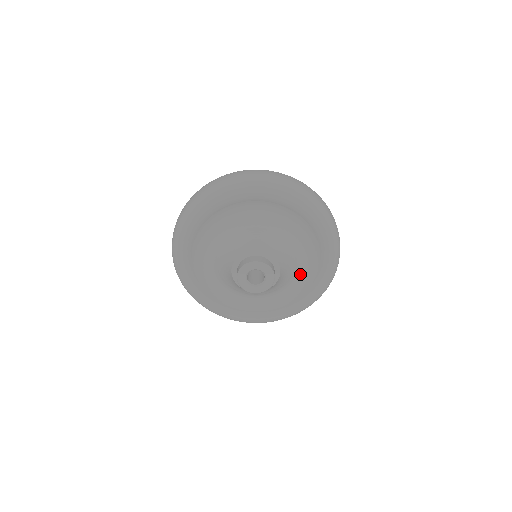
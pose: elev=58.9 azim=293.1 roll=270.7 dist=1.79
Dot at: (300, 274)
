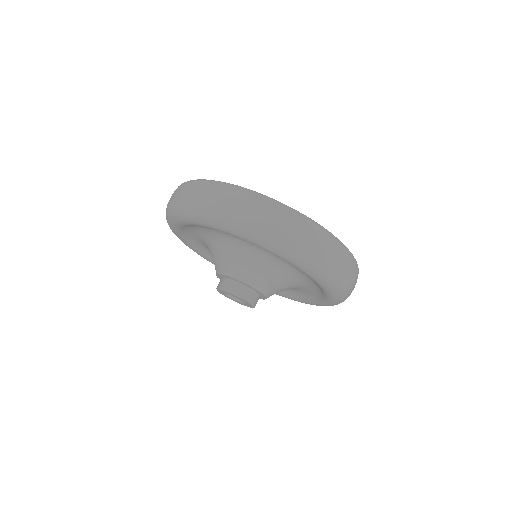
Dot at: occluded
